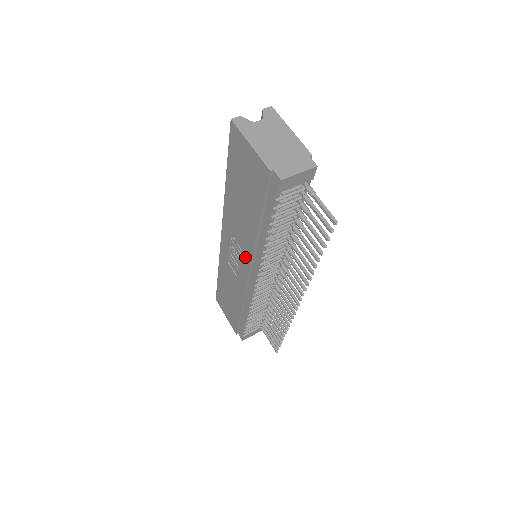
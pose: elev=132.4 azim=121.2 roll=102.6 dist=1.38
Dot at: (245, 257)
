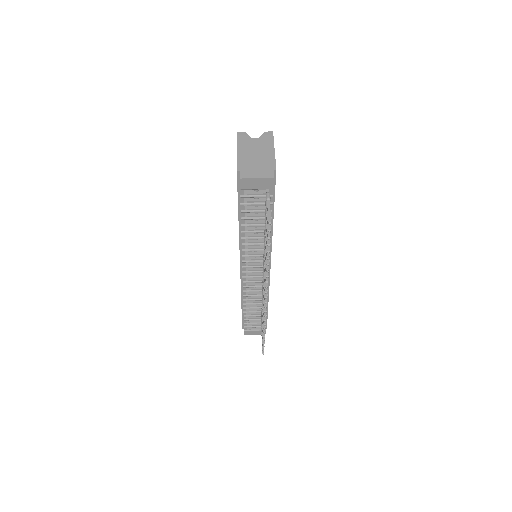
Dot at: occluded
